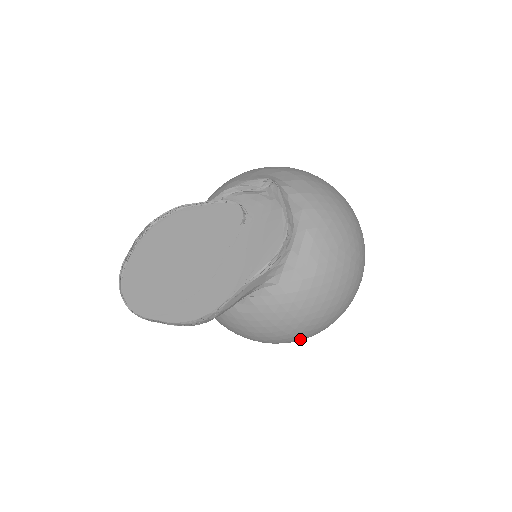
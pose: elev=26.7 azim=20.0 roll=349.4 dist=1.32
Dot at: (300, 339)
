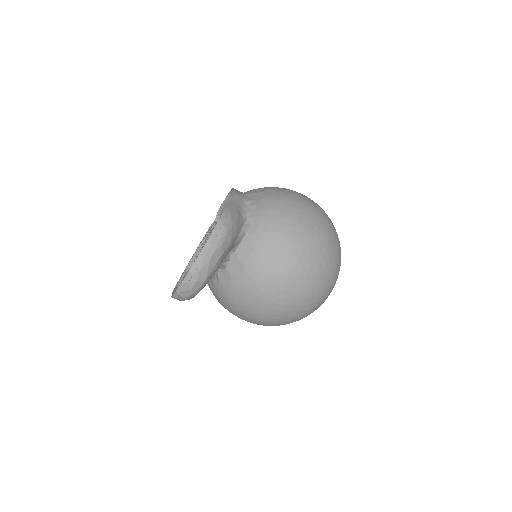
Dot at: (318, 231)
